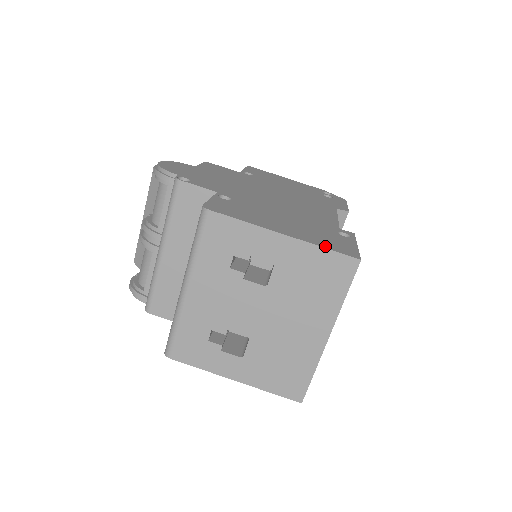
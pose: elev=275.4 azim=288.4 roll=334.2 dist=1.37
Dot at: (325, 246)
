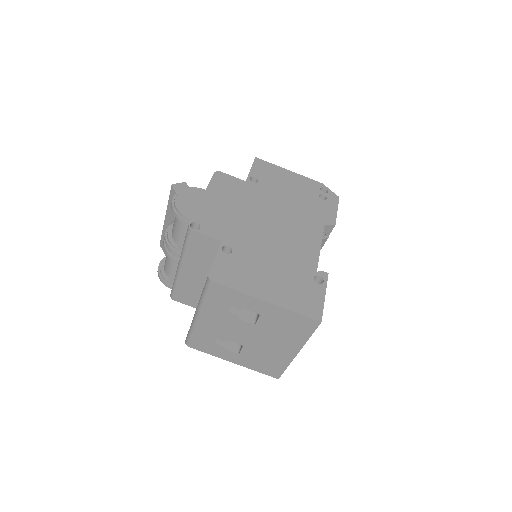
Dot at: (297, 310)
